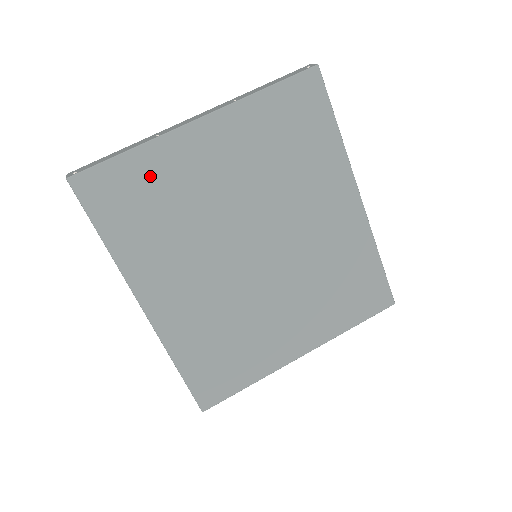
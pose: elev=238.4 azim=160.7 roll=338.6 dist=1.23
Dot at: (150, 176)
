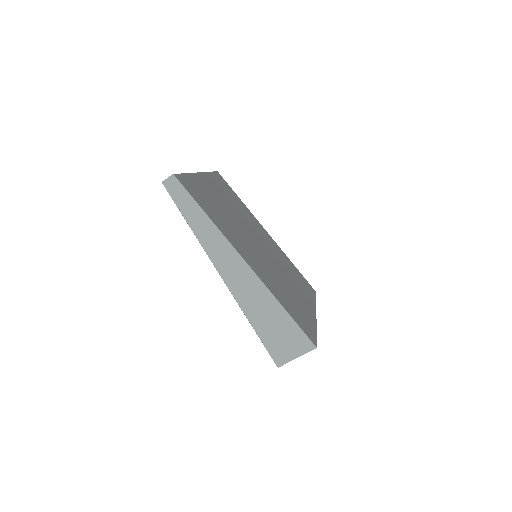
Dot at: (201, 189)
